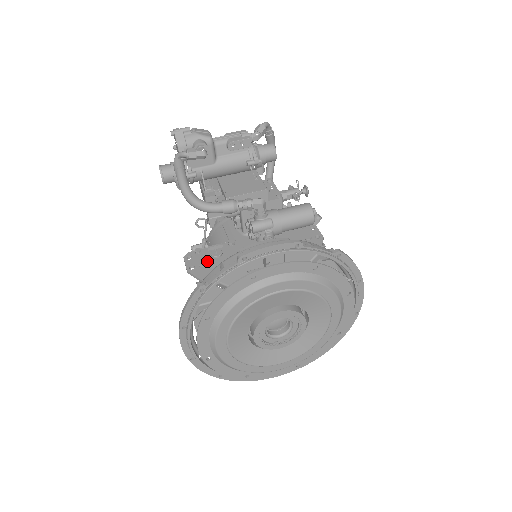
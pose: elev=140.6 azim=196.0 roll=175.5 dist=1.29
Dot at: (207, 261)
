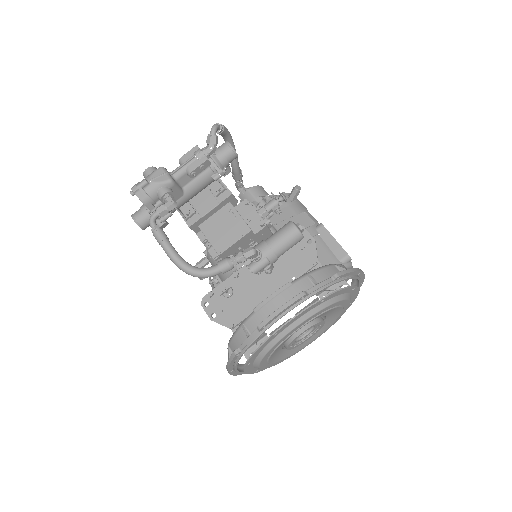
Dot at: (223, 304)
